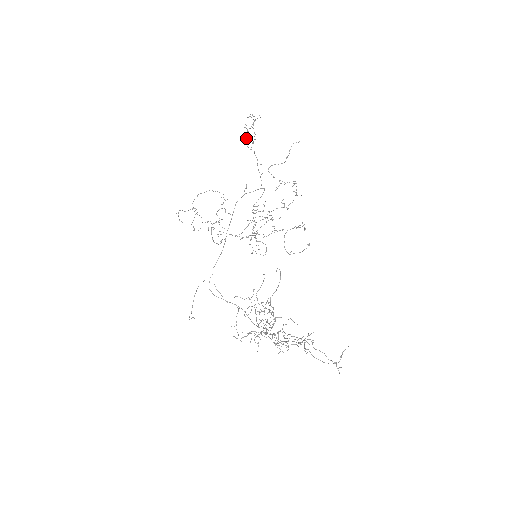
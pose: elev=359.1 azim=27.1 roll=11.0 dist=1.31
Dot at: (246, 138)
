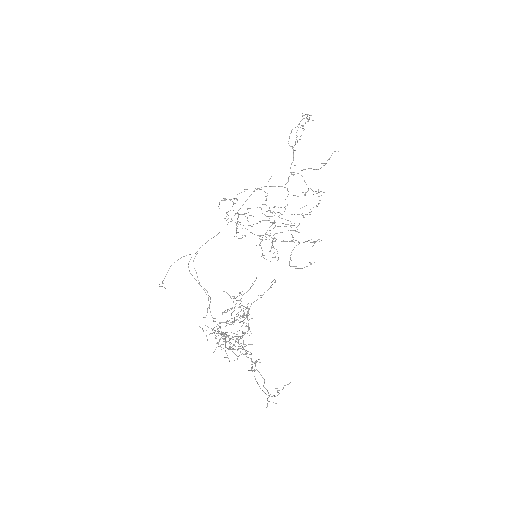
Dot at: occluded
